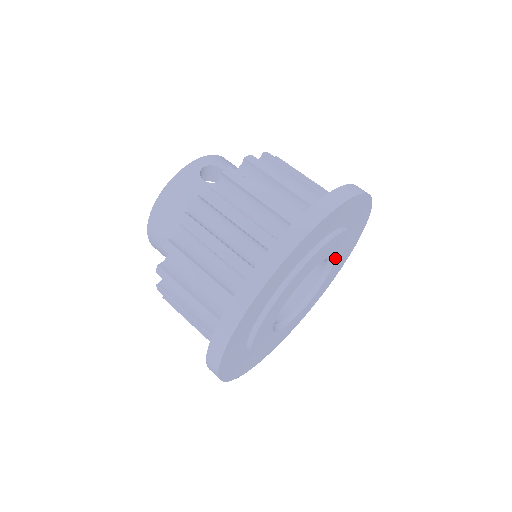
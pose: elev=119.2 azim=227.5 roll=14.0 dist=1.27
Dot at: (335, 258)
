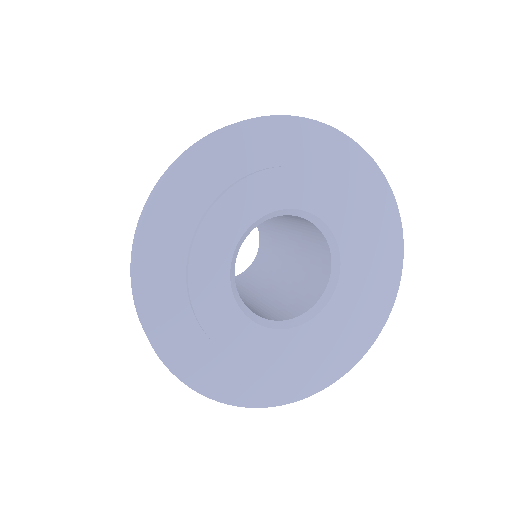
Dot at: (340, 280)
